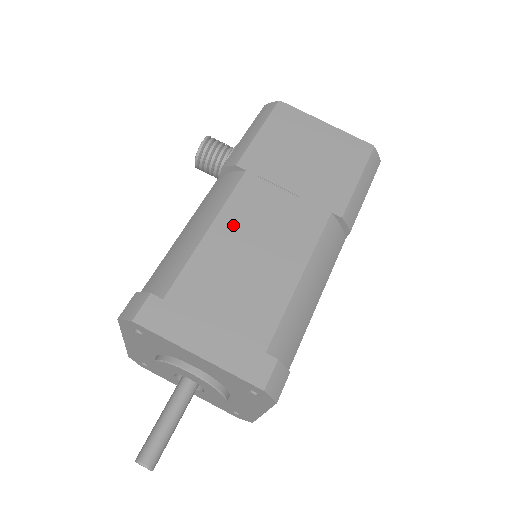
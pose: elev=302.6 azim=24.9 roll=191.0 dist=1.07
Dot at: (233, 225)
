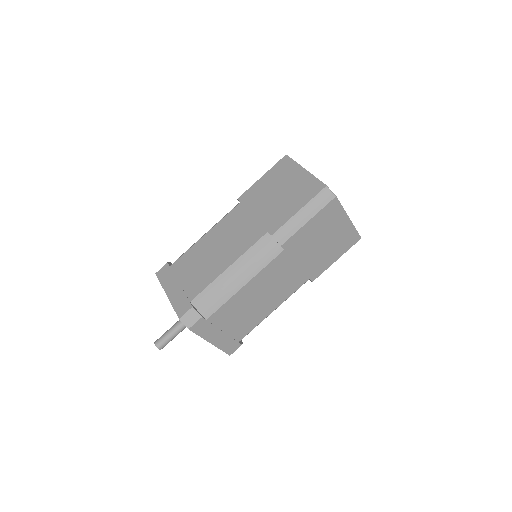
Dot at: (216, 234)
